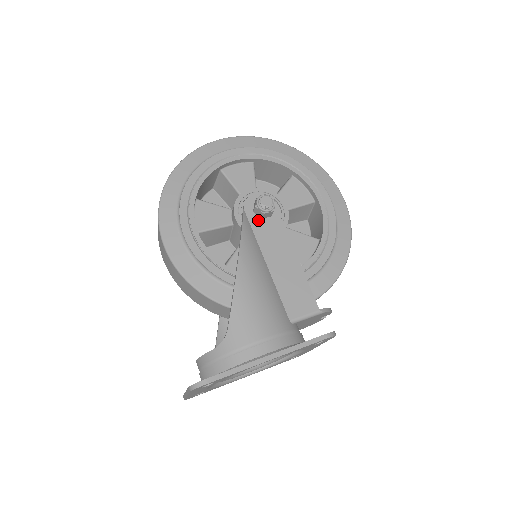
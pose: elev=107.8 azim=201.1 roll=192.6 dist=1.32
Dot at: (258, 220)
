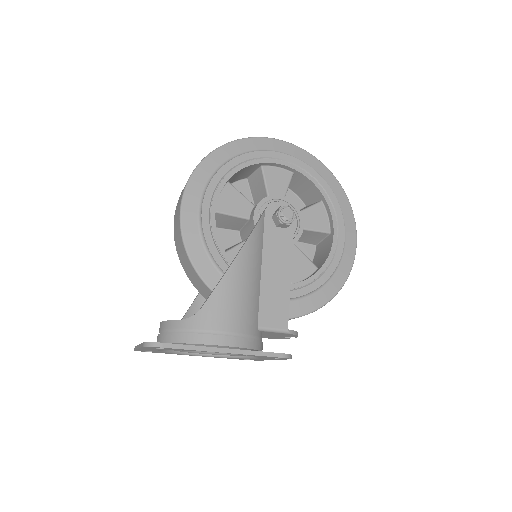
Dot at: (273, 226)
